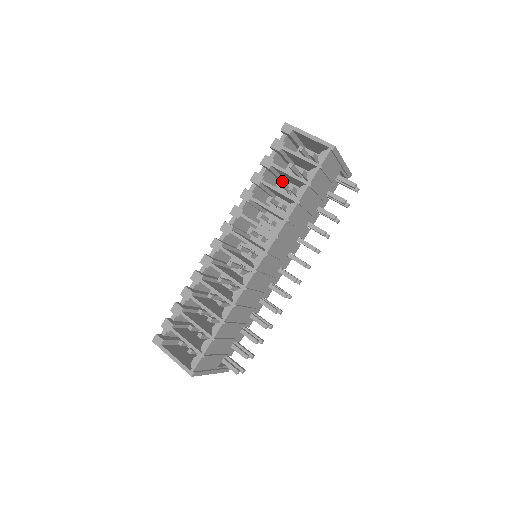
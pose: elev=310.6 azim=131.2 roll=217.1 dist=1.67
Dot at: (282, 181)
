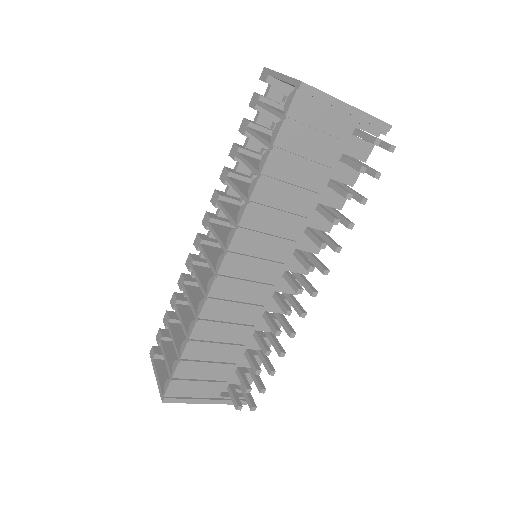
Dot at: (263, 150)
